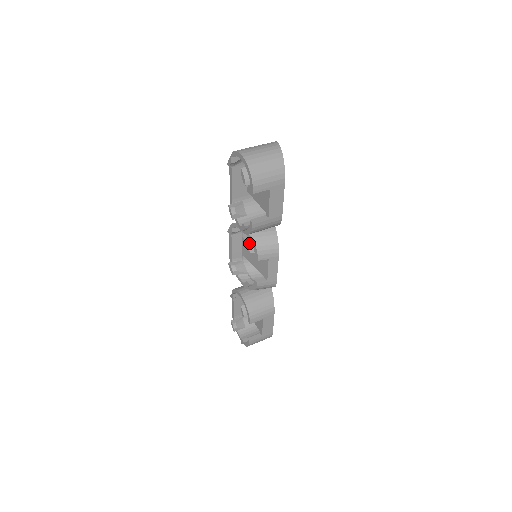
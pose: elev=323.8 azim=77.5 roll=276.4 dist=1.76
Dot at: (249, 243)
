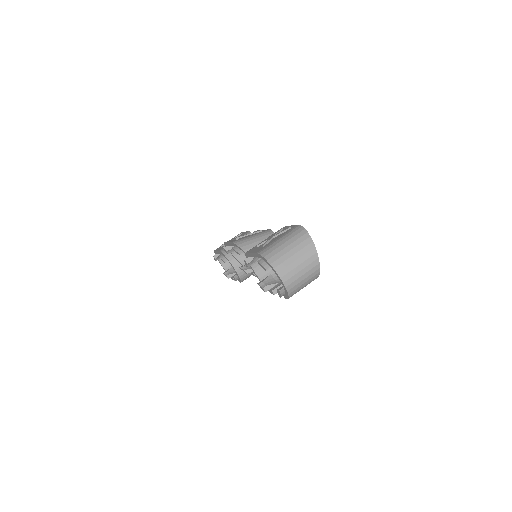
Dot at: occluded
